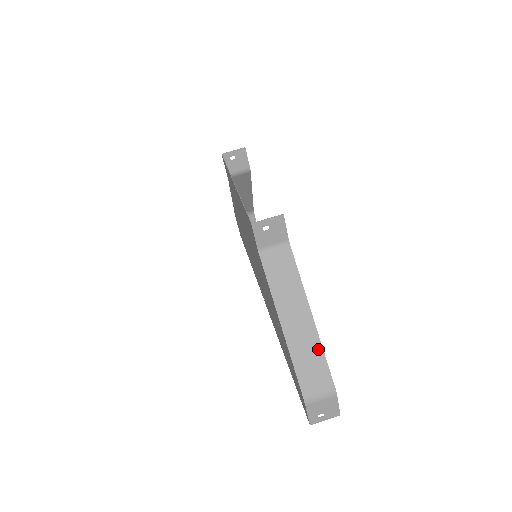
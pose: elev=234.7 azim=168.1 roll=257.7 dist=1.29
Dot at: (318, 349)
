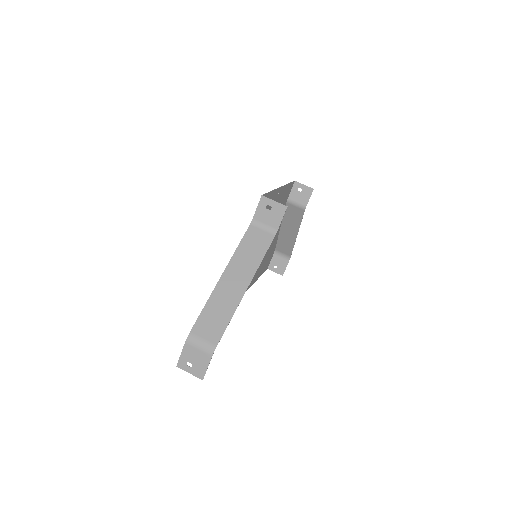
Dot at: (230, 312)
